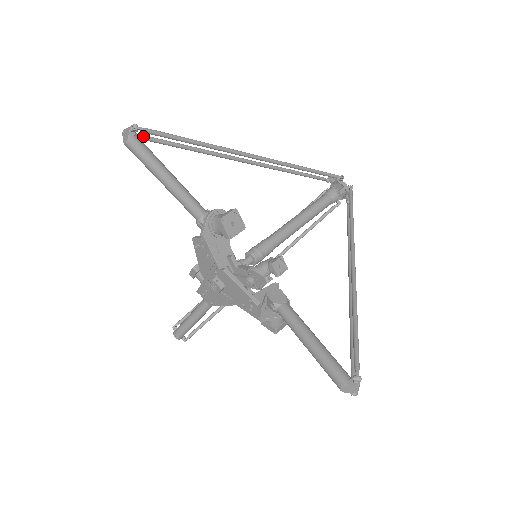
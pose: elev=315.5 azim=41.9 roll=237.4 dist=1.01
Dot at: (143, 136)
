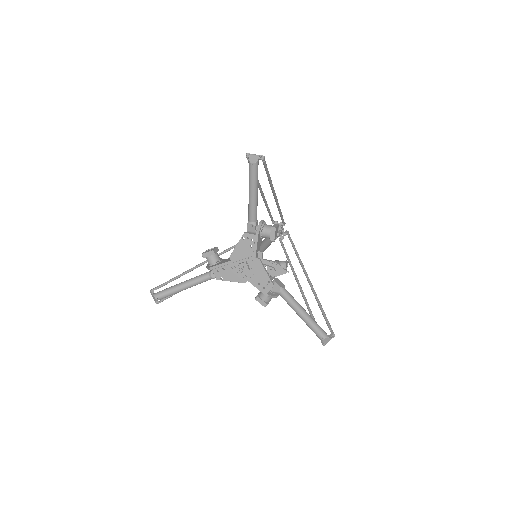
Dot at: occluded
